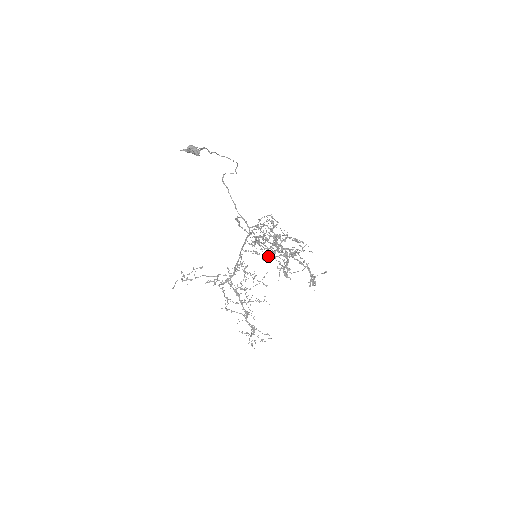
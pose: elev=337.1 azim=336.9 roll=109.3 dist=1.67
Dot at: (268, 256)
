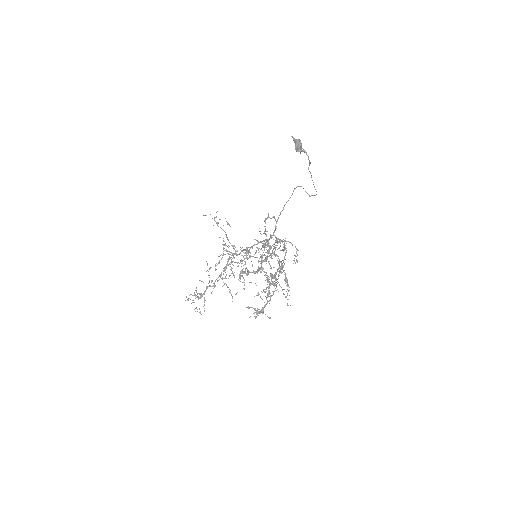
Dot at: (249, 251)
